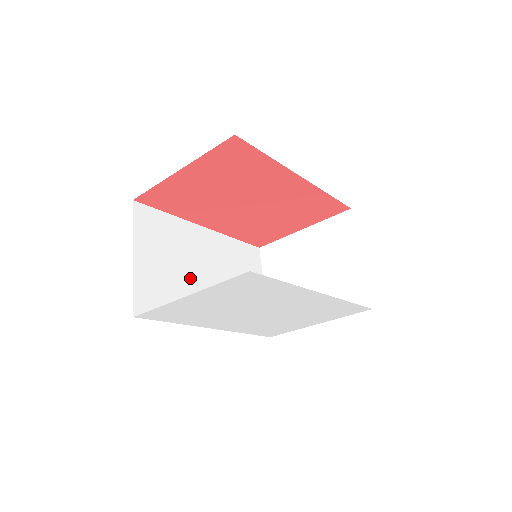
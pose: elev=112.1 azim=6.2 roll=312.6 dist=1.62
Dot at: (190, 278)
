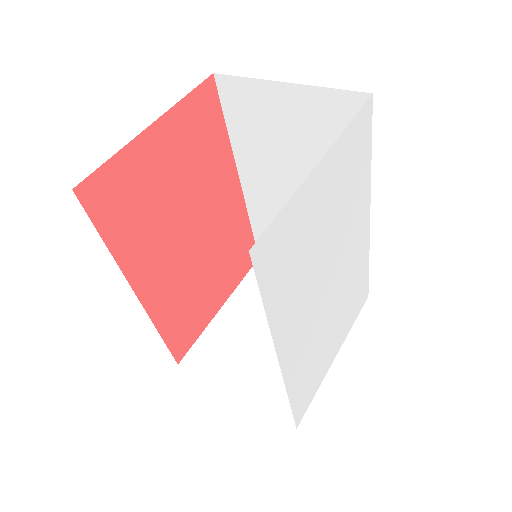
Dot at: occluded
